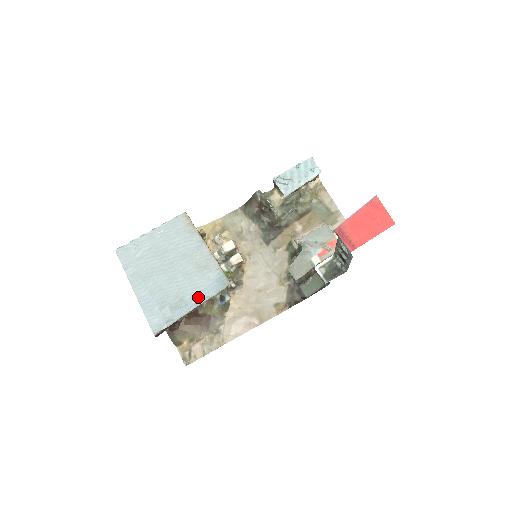
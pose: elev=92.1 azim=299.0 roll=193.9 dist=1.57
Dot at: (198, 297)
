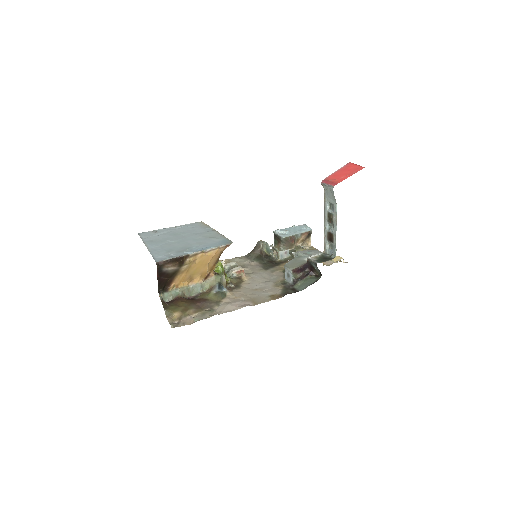
Dot at: (203, 247)
